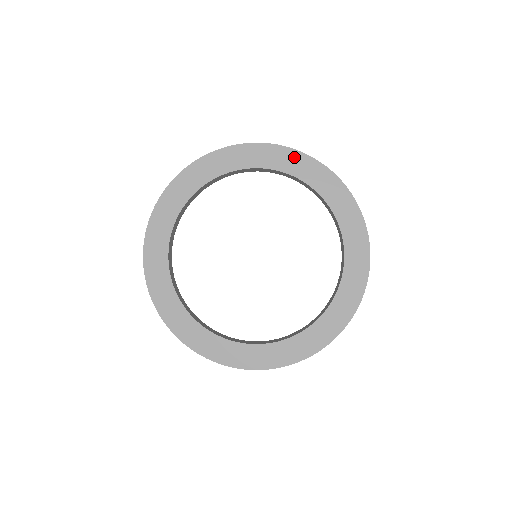
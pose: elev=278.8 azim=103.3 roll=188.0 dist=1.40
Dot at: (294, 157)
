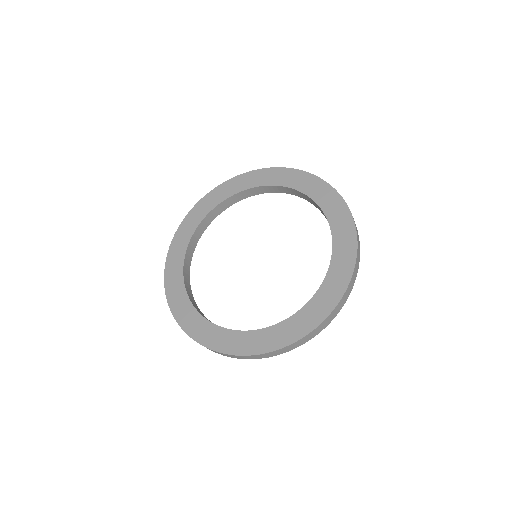
Dot at: (216, 192)
